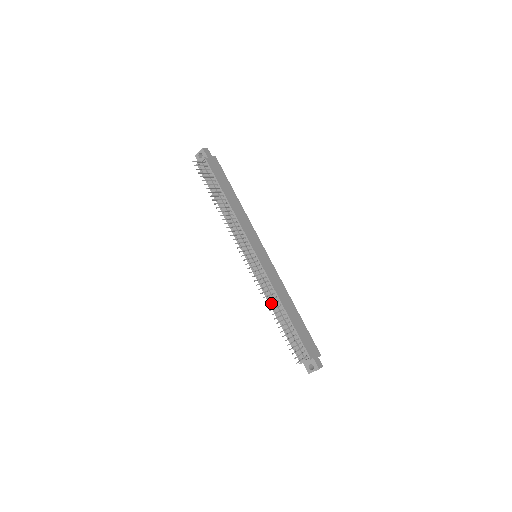
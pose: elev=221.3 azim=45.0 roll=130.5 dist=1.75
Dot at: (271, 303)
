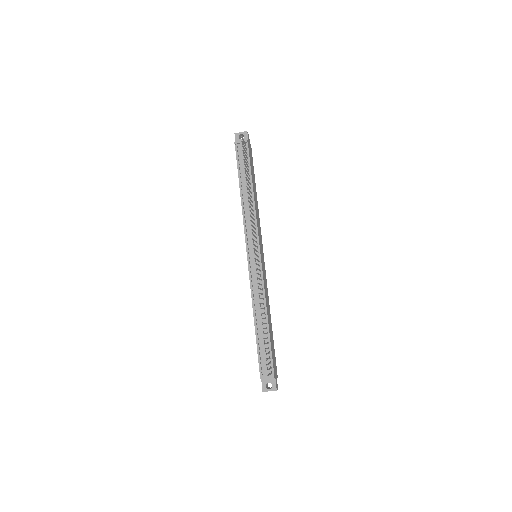
Dot at: (255, 307)
